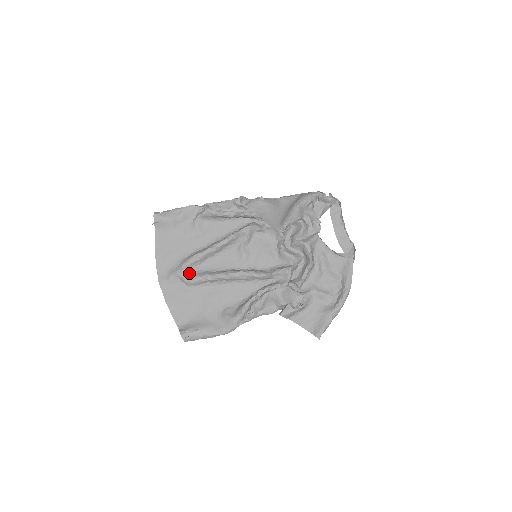
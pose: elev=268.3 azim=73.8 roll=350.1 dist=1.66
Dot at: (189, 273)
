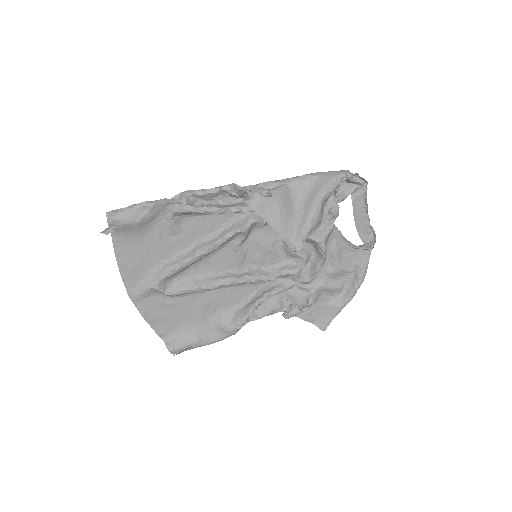
Dot at: (169, 284)
